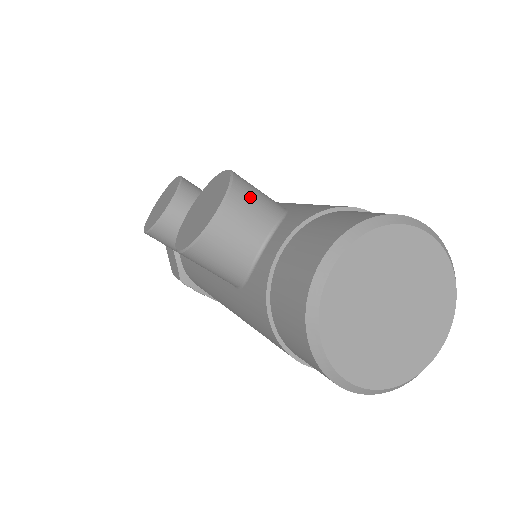
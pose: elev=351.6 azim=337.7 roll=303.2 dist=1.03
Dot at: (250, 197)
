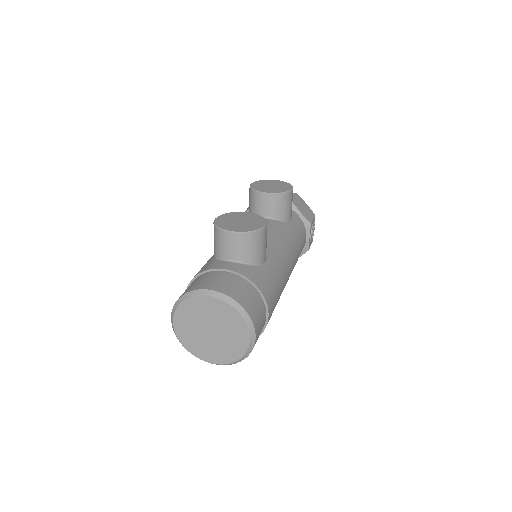
Dot at: (250, 244)
